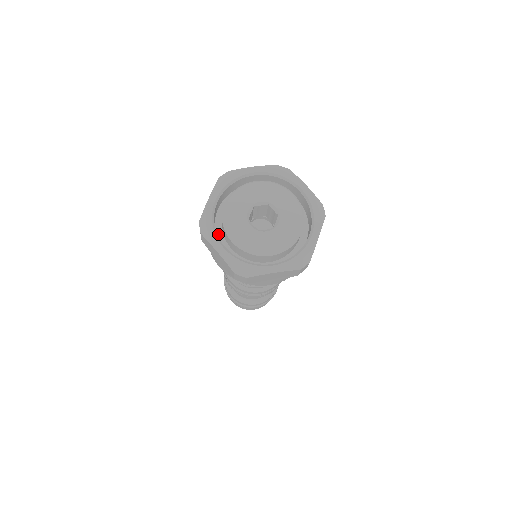
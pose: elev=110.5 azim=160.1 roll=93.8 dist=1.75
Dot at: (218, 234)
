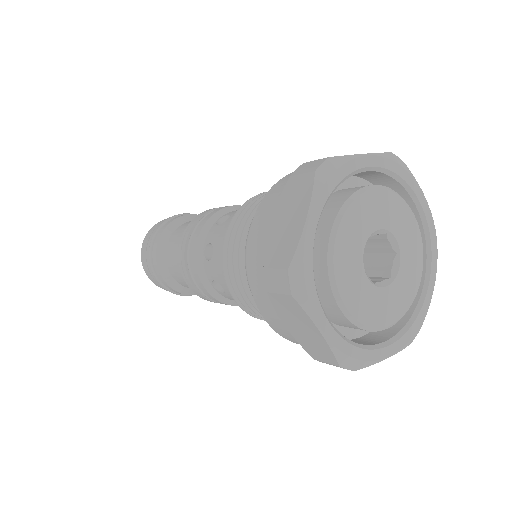
Dot at: occluded
